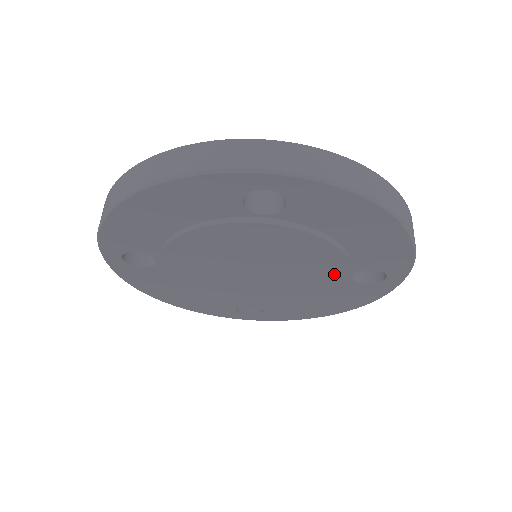
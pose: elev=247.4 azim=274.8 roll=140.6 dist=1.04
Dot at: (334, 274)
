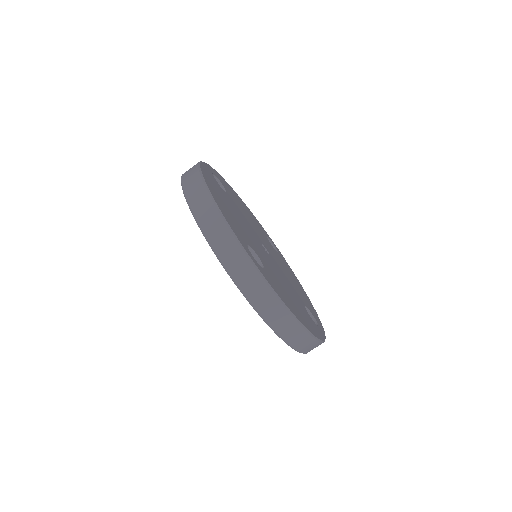
Dot at: occluded
